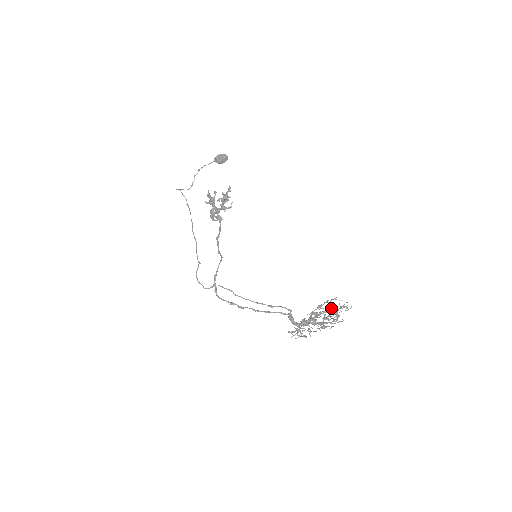
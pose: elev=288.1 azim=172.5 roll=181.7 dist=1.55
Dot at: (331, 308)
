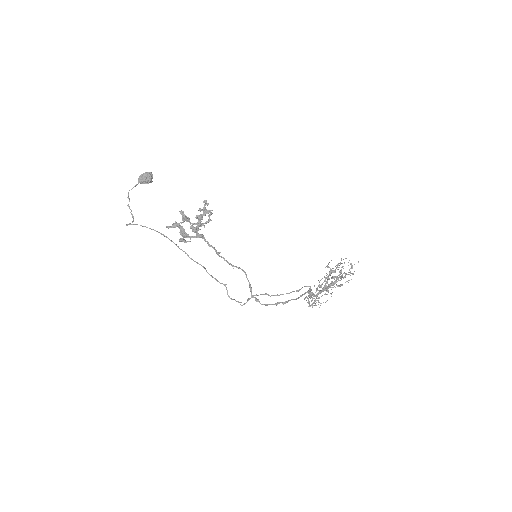
Dot at: occluded
